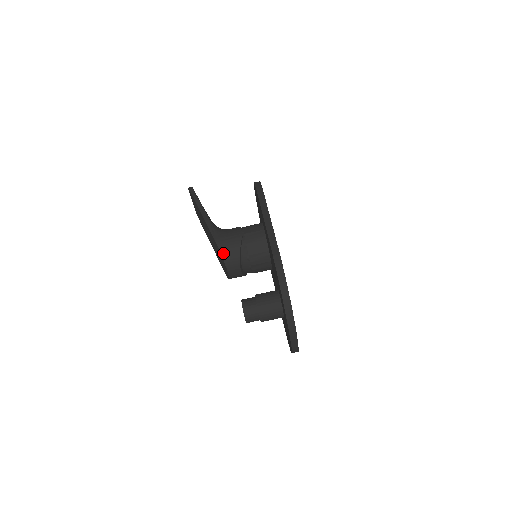
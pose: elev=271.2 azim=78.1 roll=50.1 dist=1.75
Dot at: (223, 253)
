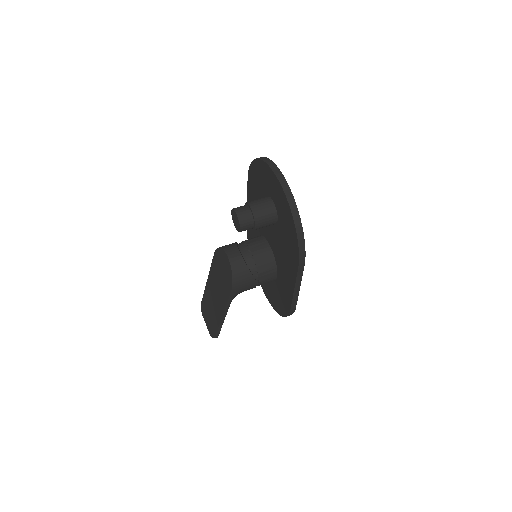
Dot at: (220, 247)
